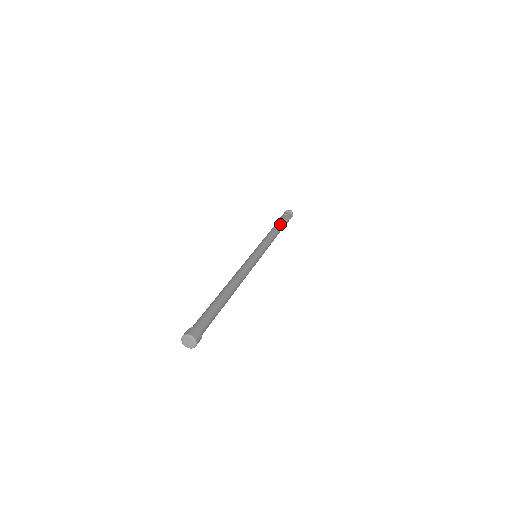
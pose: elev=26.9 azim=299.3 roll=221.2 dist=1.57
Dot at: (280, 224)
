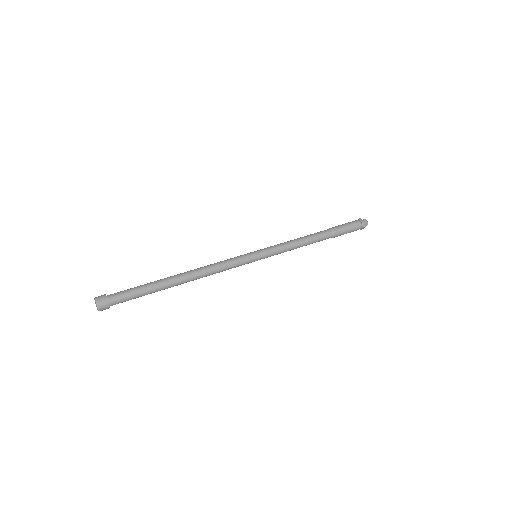
Dot at: (327, 232)
